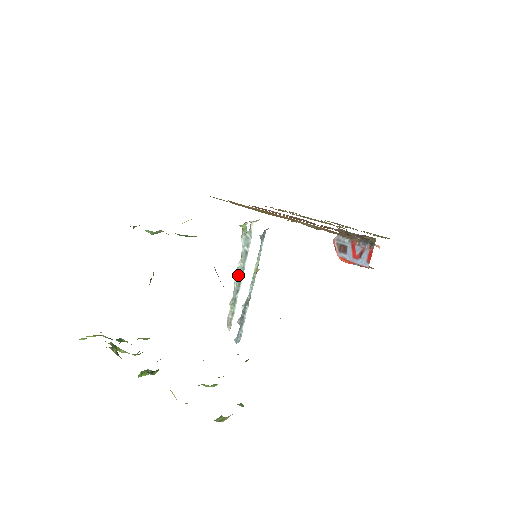
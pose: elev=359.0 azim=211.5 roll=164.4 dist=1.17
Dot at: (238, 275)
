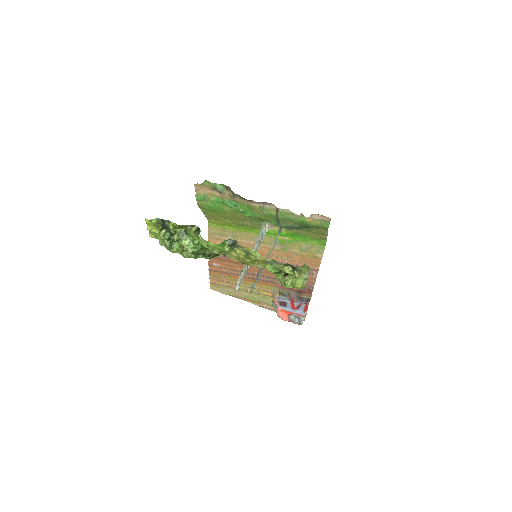
Dot at: occluded
